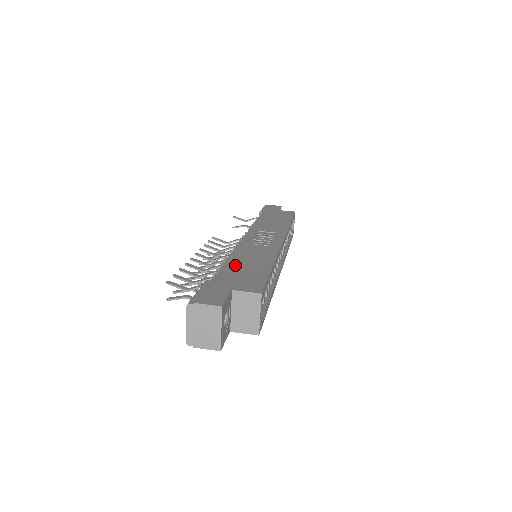
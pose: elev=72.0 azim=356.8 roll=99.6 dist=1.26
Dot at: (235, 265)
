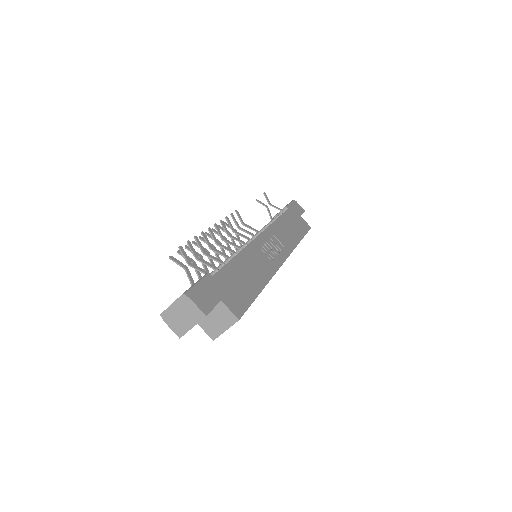
Dot at: (237, 269)
